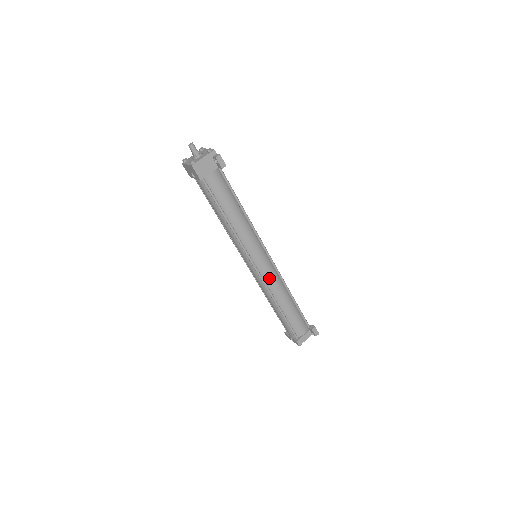
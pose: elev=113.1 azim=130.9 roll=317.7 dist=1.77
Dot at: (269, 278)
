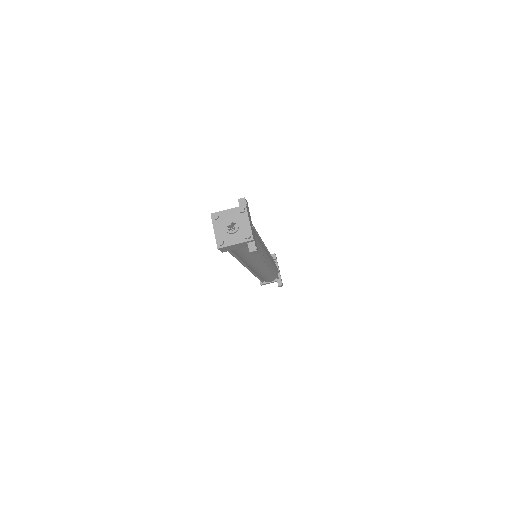
Dot at: (259, 272)
